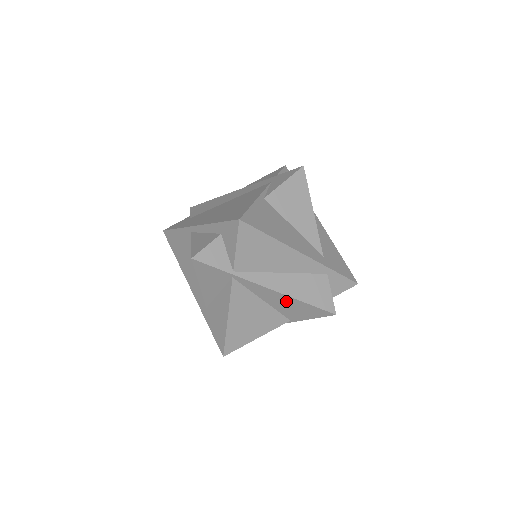
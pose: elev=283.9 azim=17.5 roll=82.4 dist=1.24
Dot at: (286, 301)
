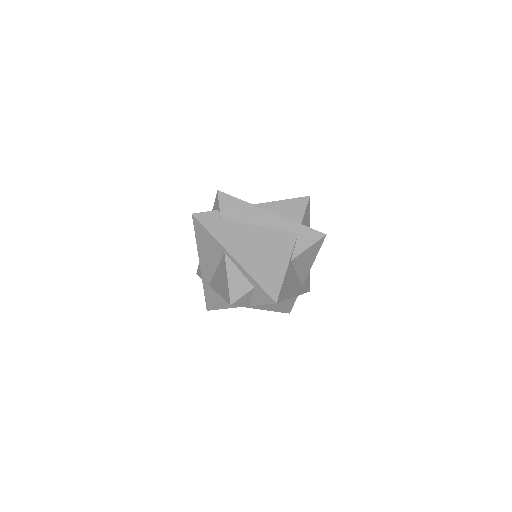
Dot at: occluded
